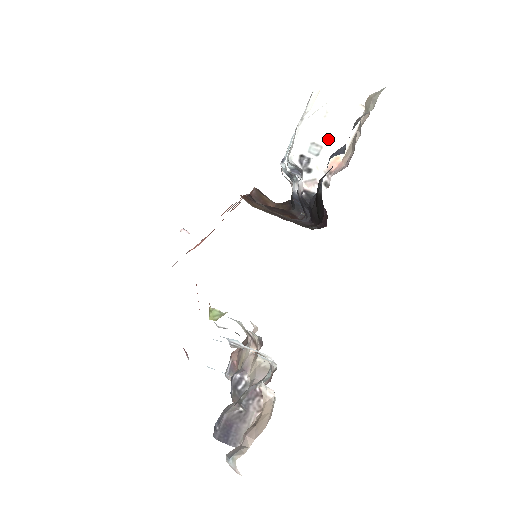
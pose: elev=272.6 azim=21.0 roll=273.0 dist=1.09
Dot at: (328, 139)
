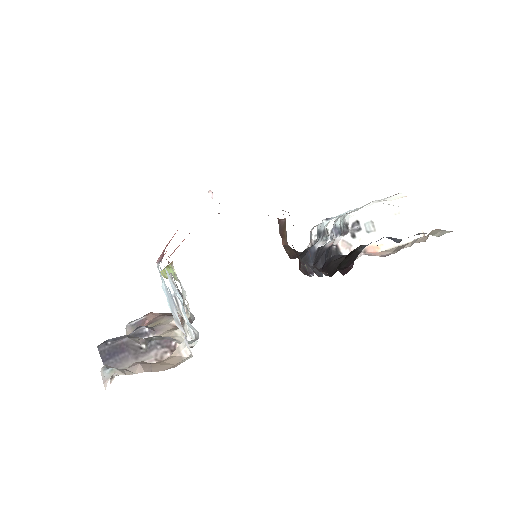
Dot at: (384, 230)
